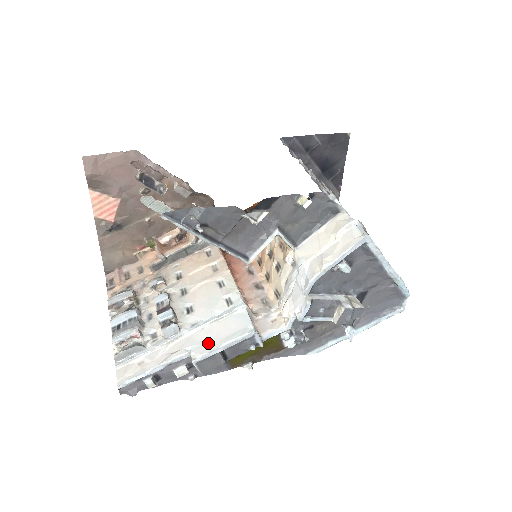
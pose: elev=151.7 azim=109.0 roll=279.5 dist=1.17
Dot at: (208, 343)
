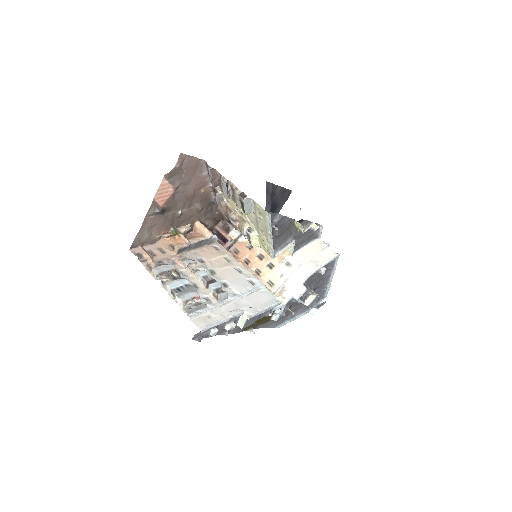
Dot at: (254, 307)
